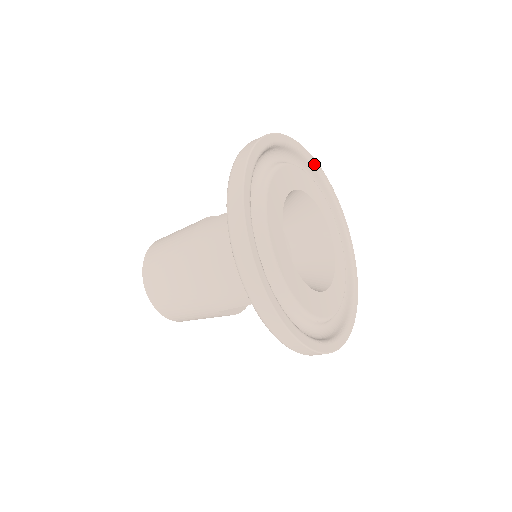
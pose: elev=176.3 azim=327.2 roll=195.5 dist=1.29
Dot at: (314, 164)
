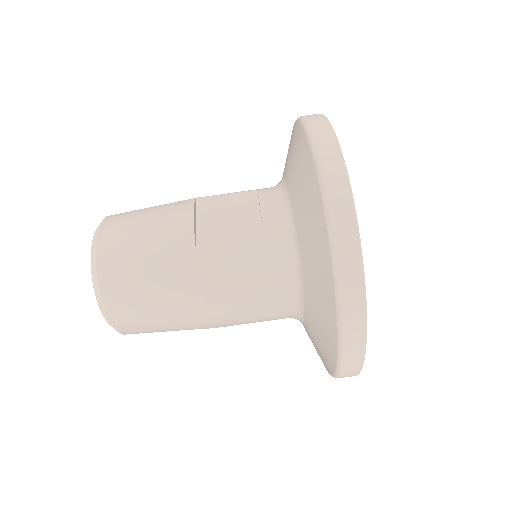
Dot at: occluded
